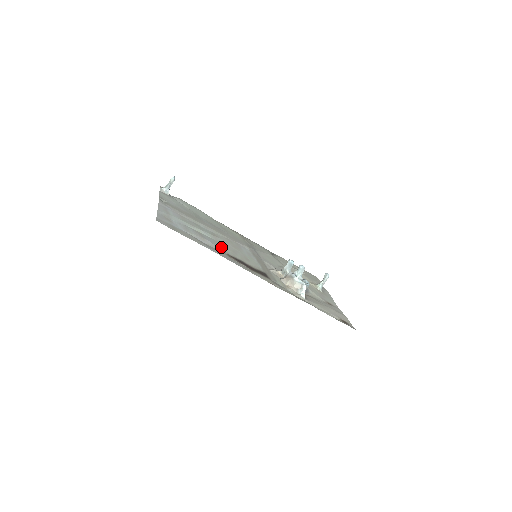
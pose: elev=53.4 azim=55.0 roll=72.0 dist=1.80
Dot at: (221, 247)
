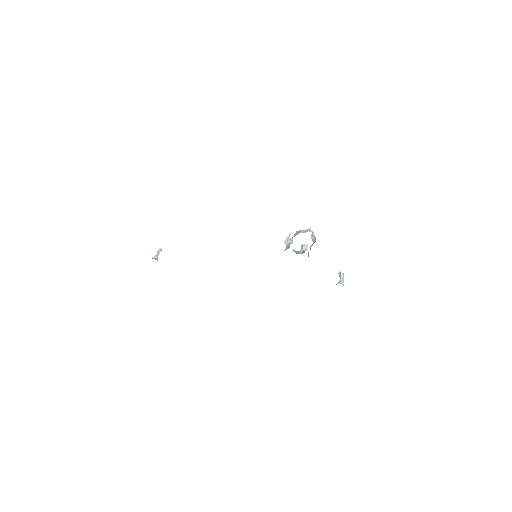
Dot at: occluded
